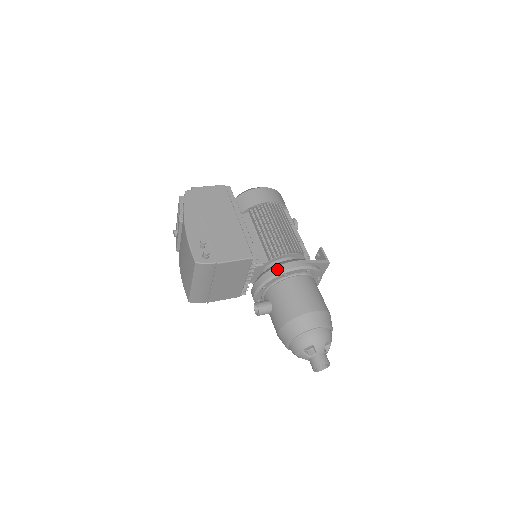
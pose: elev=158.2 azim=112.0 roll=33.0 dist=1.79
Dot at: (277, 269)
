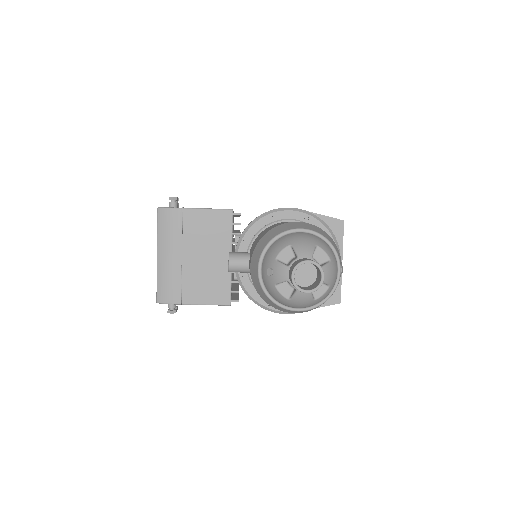
Dot at: (261, 214)
